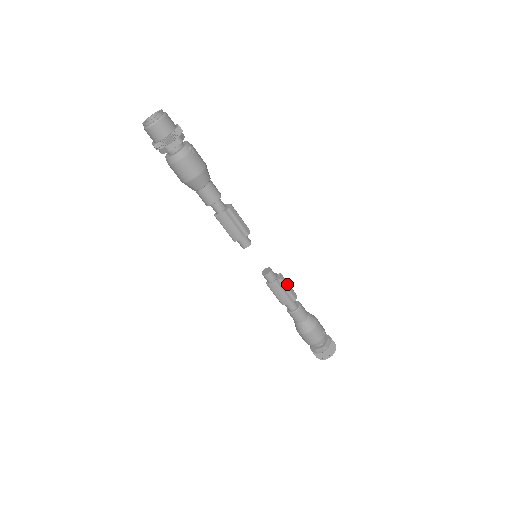
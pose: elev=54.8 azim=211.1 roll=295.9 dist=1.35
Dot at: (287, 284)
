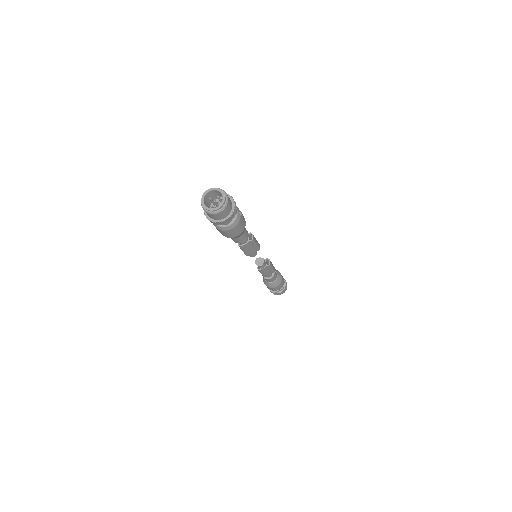
Dot at: (272, 264)
